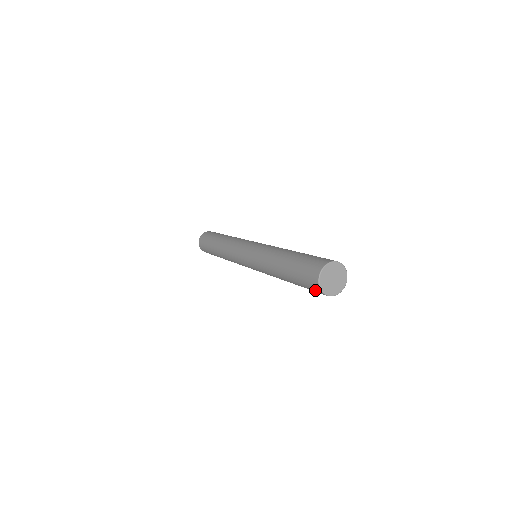
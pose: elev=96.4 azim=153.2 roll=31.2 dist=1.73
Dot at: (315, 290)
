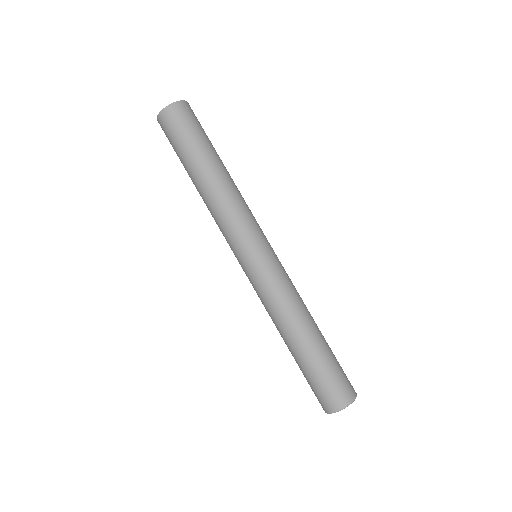
Dot at: occluded
